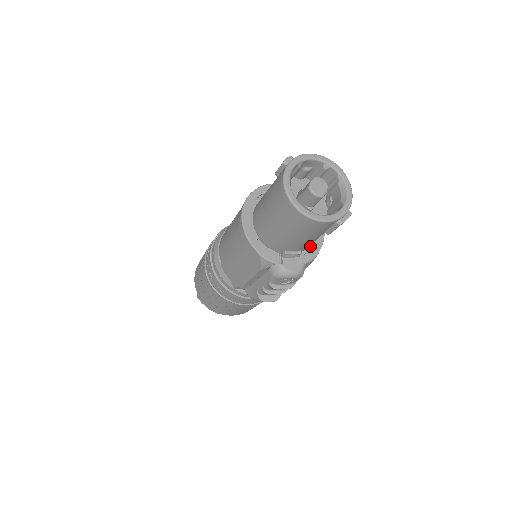
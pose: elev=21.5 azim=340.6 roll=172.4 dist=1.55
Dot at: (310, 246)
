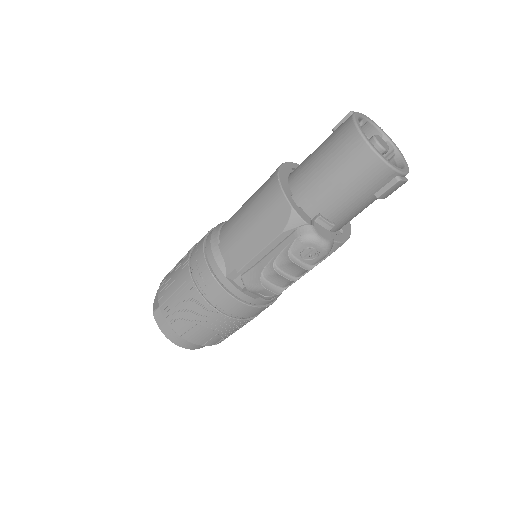
Dot at: (338, 232)
